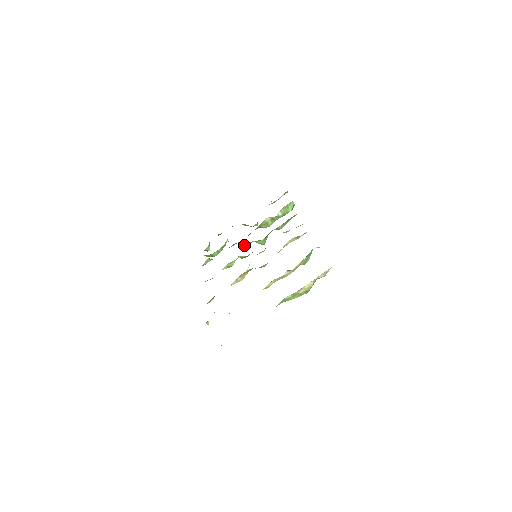
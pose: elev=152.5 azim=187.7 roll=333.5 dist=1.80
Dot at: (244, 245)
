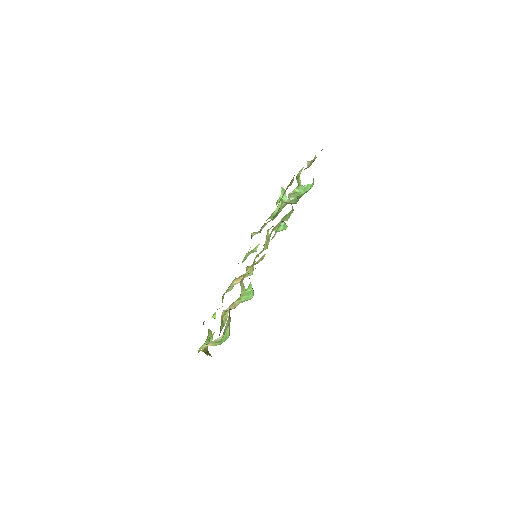
Dot at: occluded
